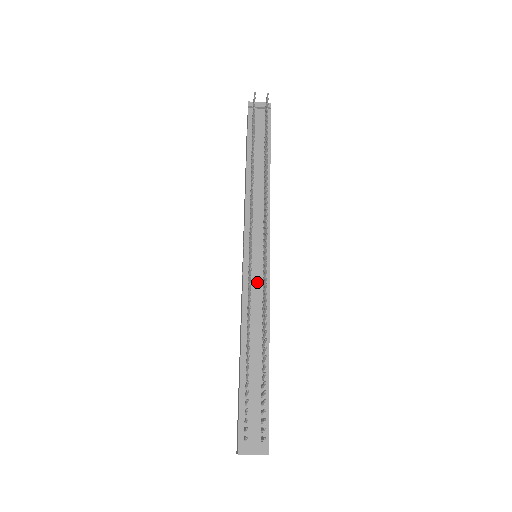
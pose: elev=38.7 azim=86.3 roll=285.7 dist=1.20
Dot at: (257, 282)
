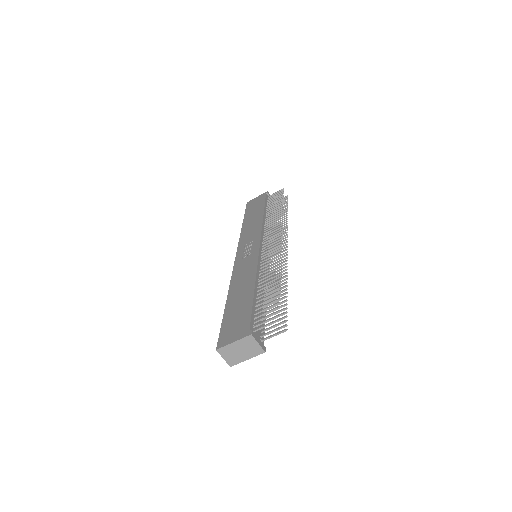
Dot at: occluded
